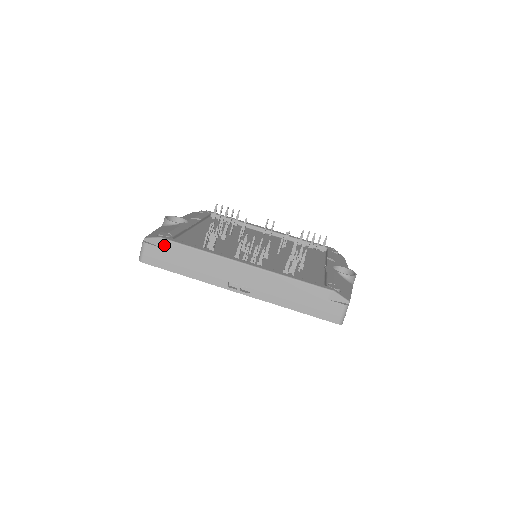
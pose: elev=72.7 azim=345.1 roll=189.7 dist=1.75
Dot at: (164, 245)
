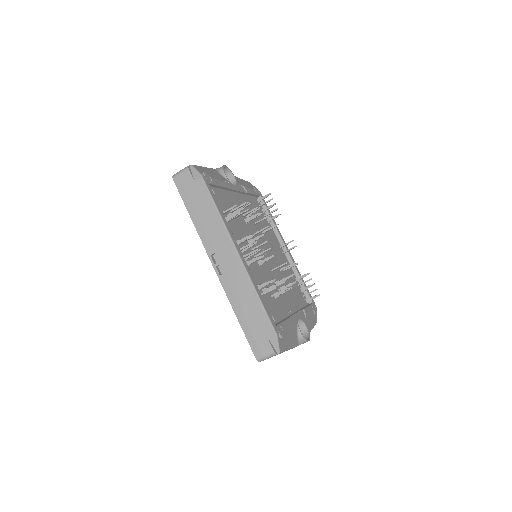
Dot at: (199, 183)
